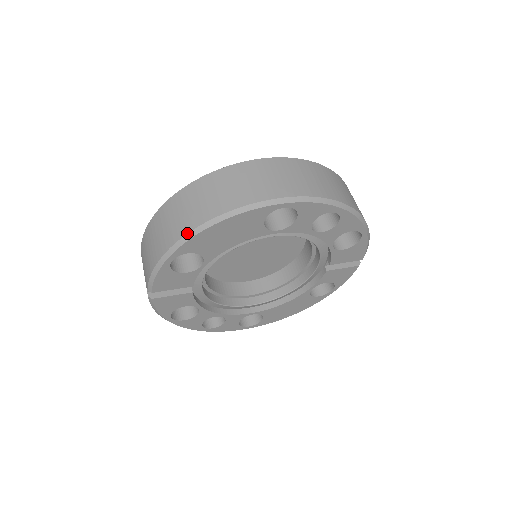
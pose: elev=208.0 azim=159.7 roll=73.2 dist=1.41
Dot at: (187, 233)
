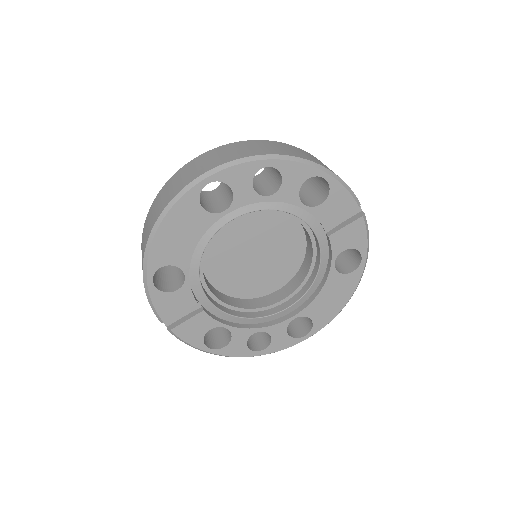
Dot at: (145, 248)
